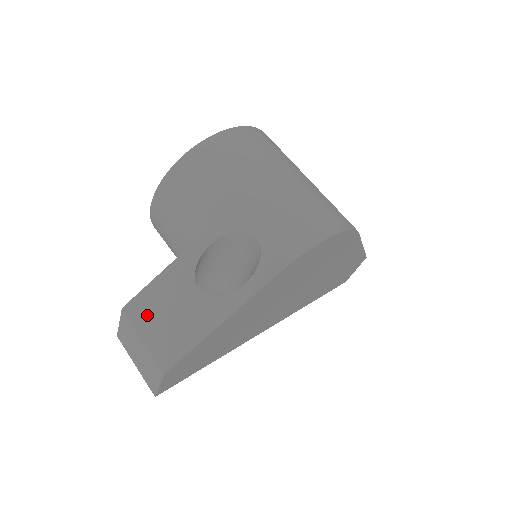
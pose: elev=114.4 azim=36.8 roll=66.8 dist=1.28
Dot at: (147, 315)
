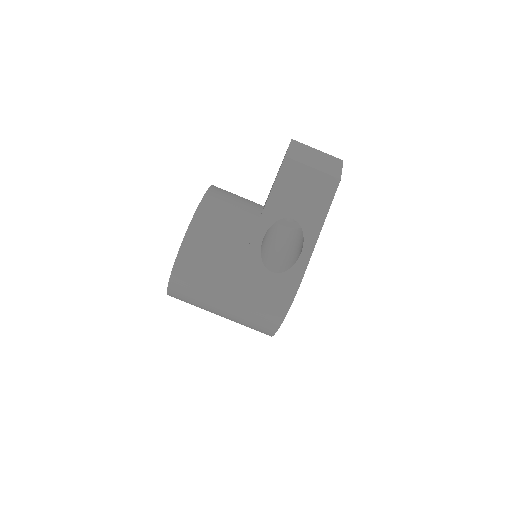
Dot at: occluded
